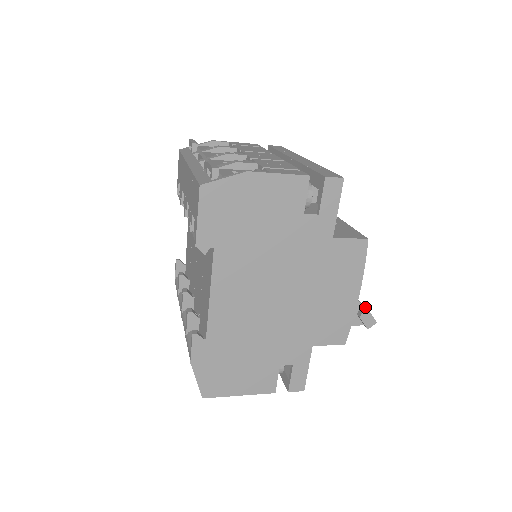
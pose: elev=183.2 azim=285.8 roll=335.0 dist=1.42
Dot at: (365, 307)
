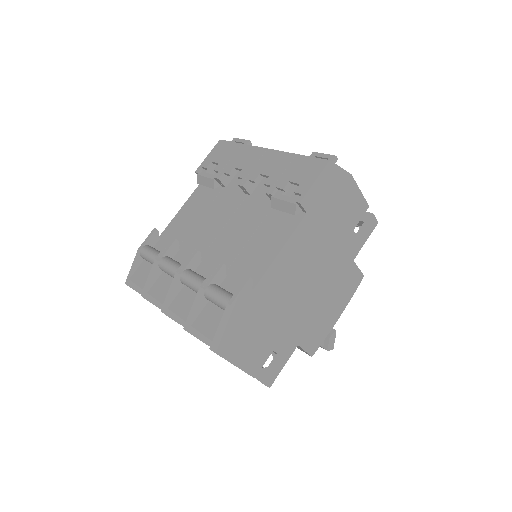
Dot at: occluded
